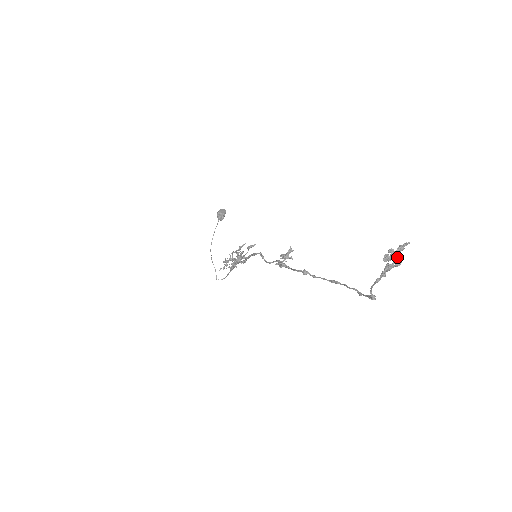
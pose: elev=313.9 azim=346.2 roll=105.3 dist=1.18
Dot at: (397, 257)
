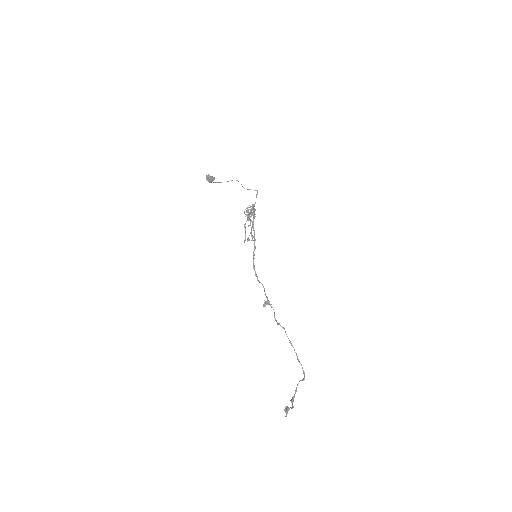
Dot at: (289, 409)
